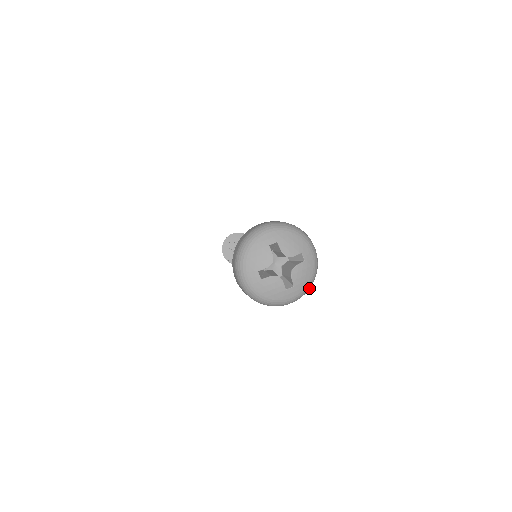
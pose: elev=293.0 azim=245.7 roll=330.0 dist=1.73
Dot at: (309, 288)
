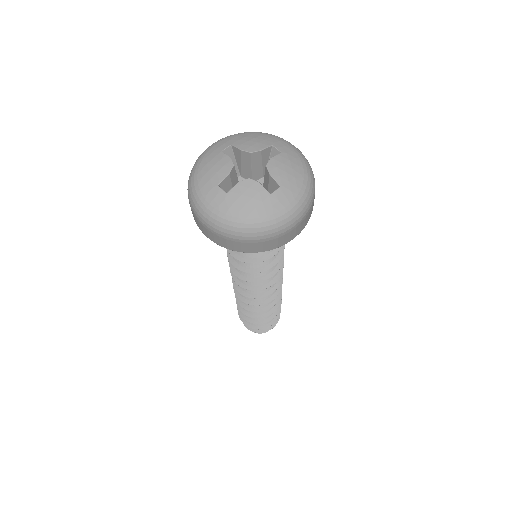
Dot at: (311, 193)
